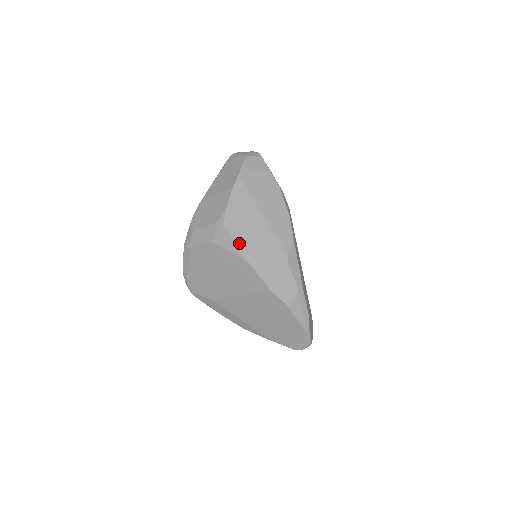
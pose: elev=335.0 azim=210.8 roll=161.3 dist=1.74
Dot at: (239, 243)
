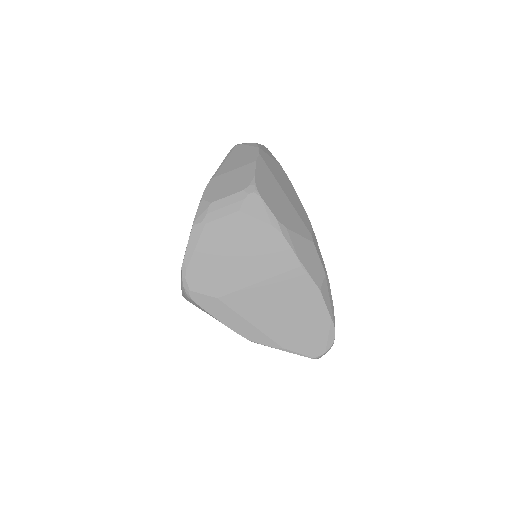
Dot at: (272, 211)
